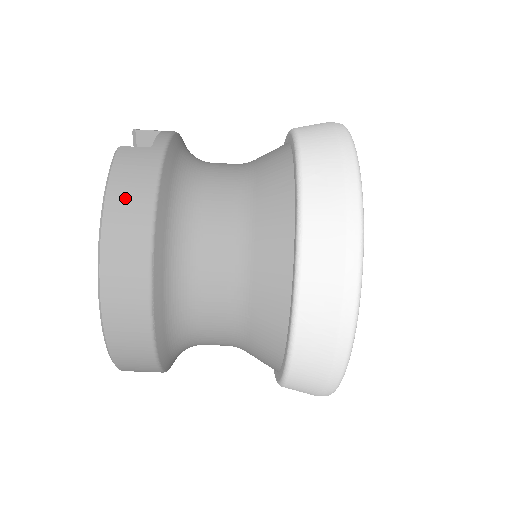
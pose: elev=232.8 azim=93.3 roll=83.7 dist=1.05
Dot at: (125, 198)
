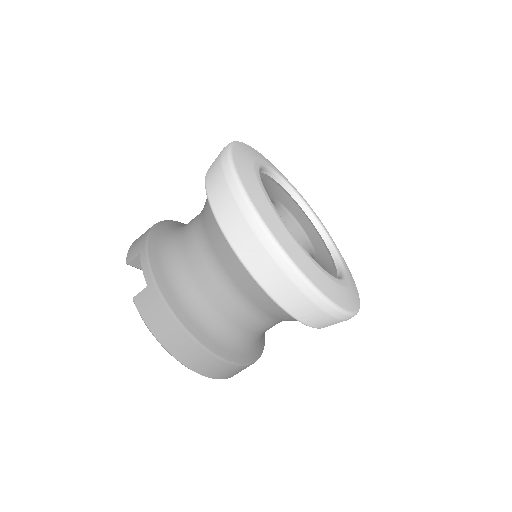
Dot at: (164, 331)
